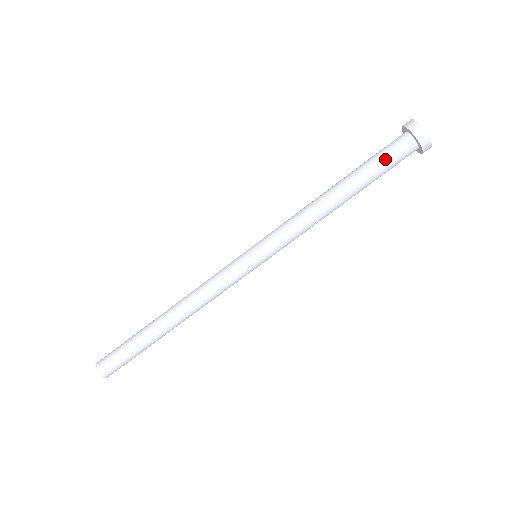
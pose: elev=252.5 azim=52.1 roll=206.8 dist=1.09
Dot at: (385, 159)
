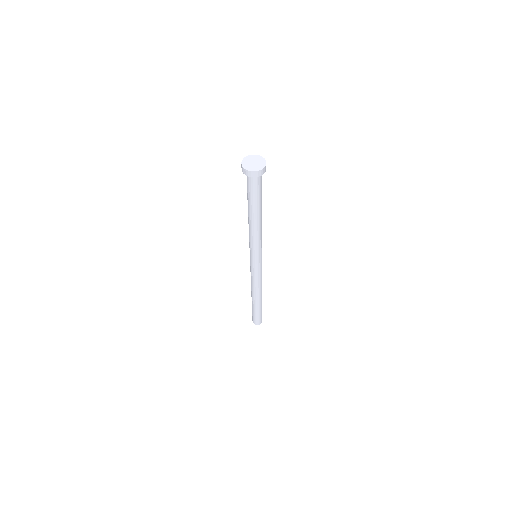
Dot at: (258, 191)
